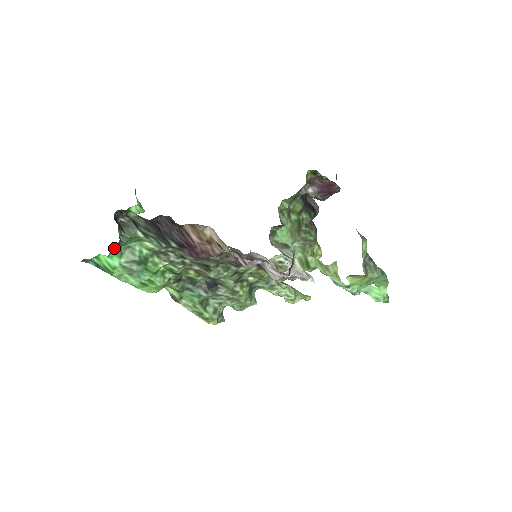
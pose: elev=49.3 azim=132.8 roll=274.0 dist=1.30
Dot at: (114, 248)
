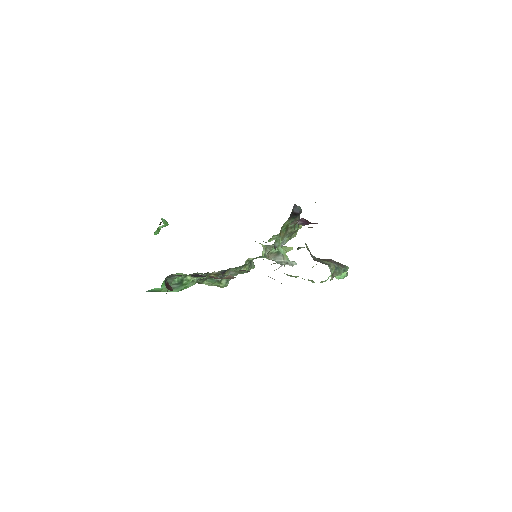
Dot at: (162, 284)
